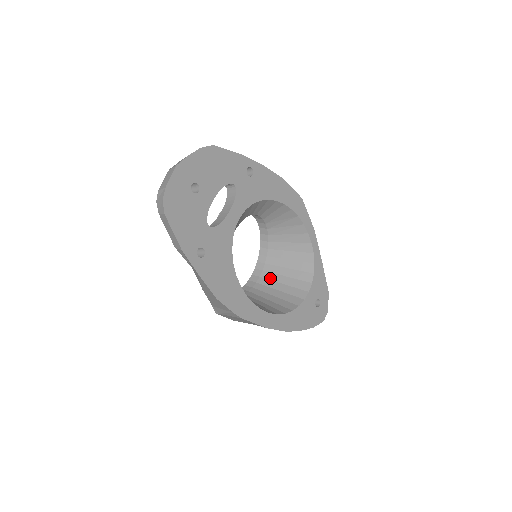
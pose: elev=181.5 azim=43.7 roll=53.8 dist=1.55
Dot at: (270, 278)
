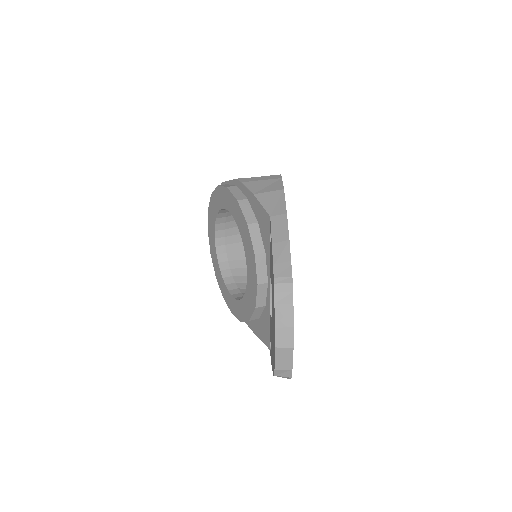
Dot at: (236, 233)
